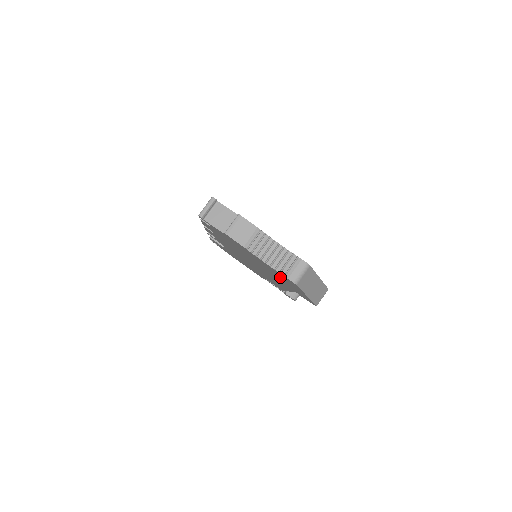
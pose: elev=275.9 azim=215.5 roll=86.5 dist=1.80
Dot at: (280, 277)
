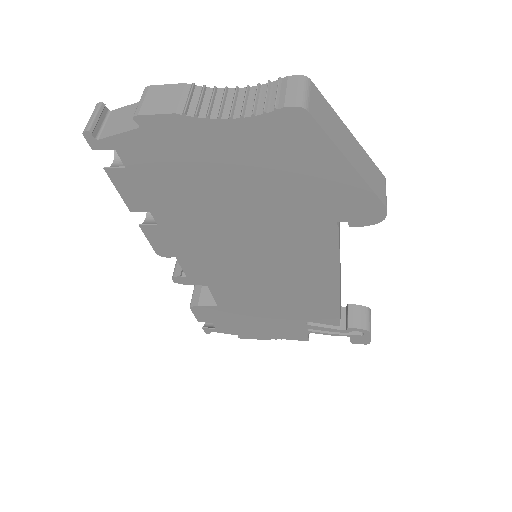
Dot at: (284, 171)
